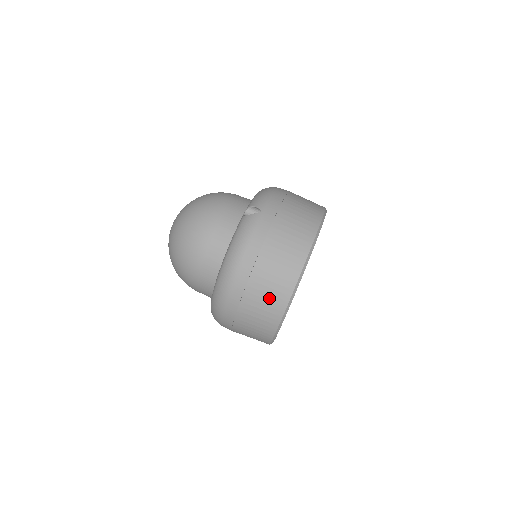
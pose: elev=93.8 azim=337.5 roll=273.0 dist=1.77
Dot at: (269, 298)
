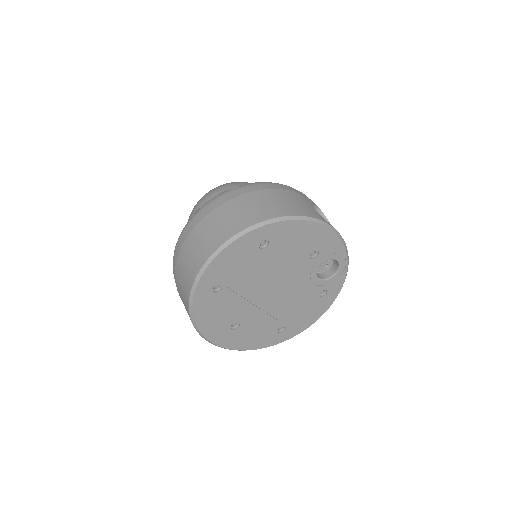
Dot at: (188, 266)
